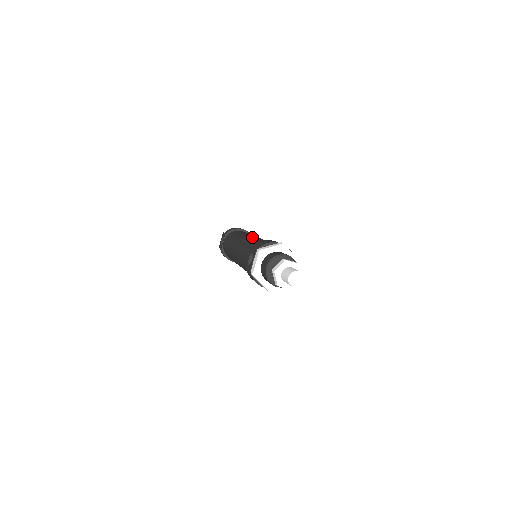
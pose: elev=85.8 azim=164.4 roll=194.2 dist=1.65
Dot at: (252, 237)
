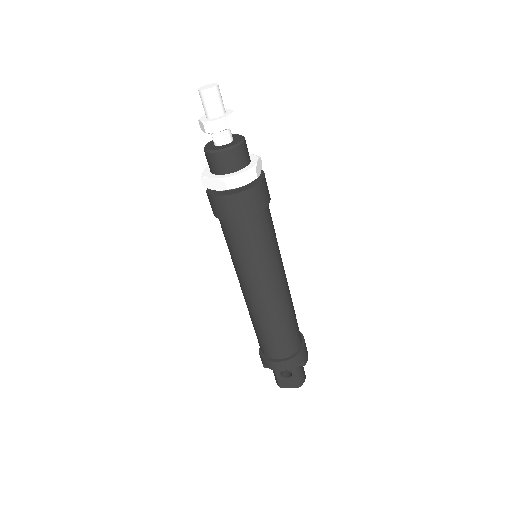
Dot at: occluded
